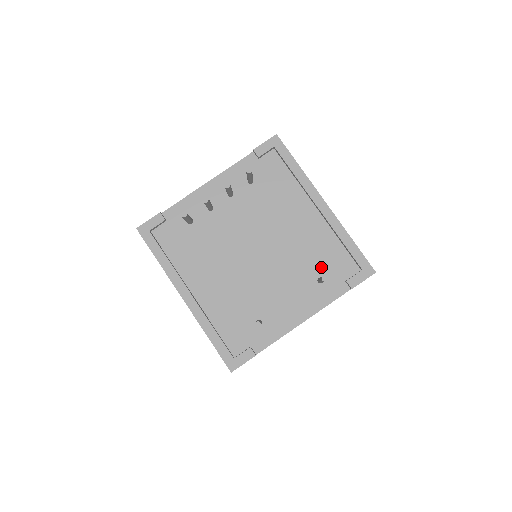
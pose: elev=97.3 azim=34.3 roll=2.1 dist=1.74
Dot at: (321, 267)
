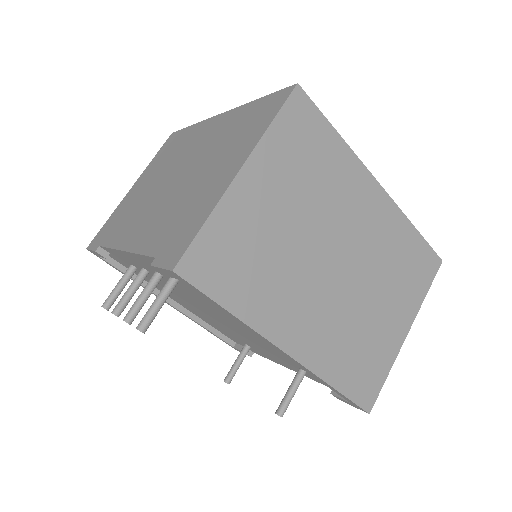
Dot at: occluded
